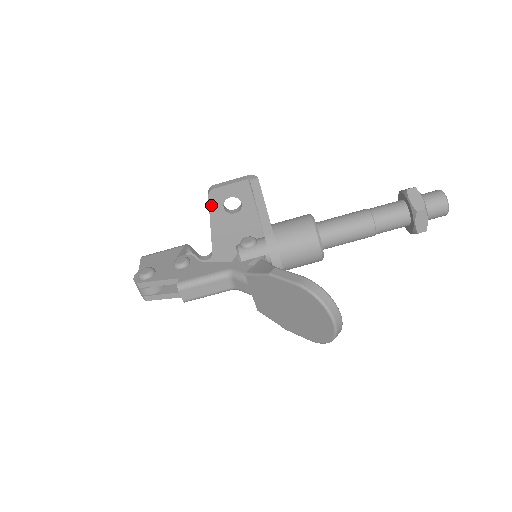
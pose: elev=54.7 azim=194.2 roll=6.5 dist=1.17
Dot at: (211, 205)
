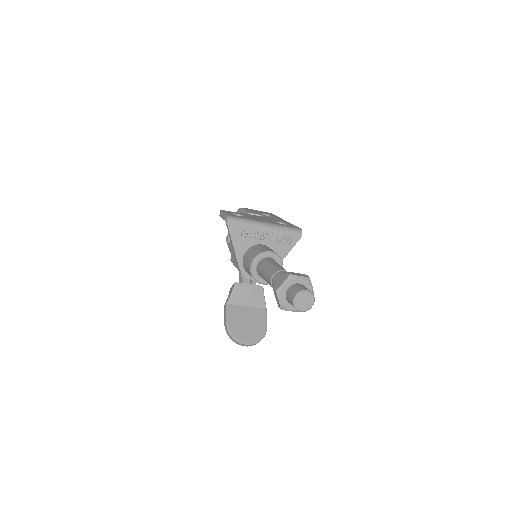
Dot at: occluded
